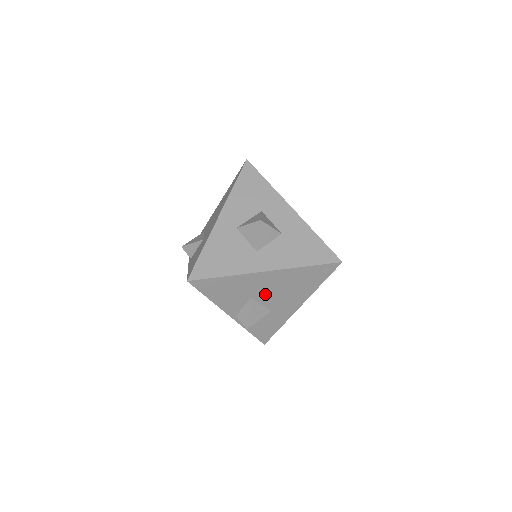
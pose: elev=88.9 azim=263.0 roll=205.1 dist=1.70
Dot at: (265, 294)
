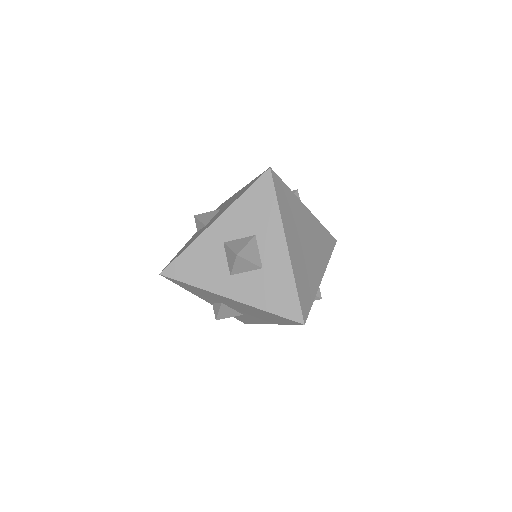
Dot at: (234, 306)
